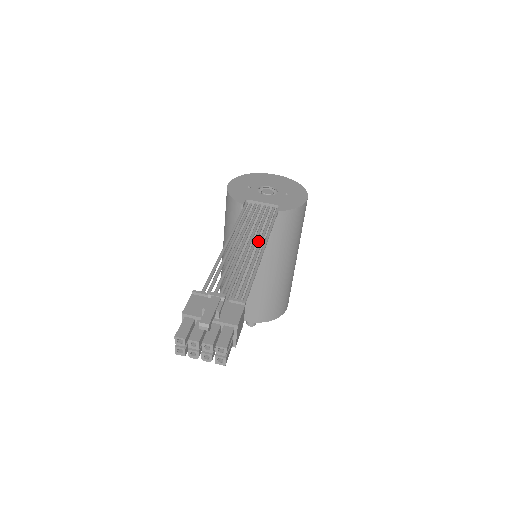
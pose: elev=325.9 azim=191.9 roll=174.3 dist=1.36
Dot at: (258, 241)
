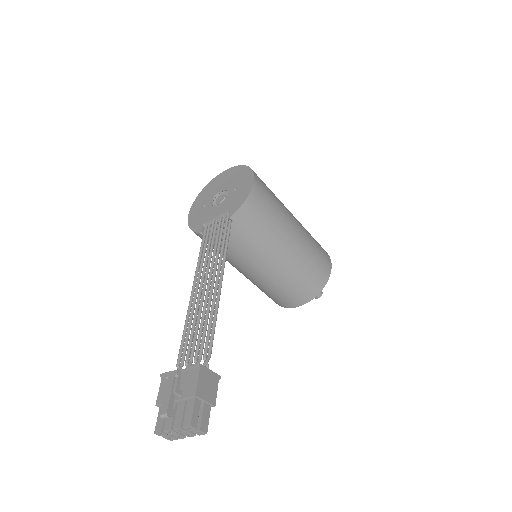
Dot at: (240, 250)
